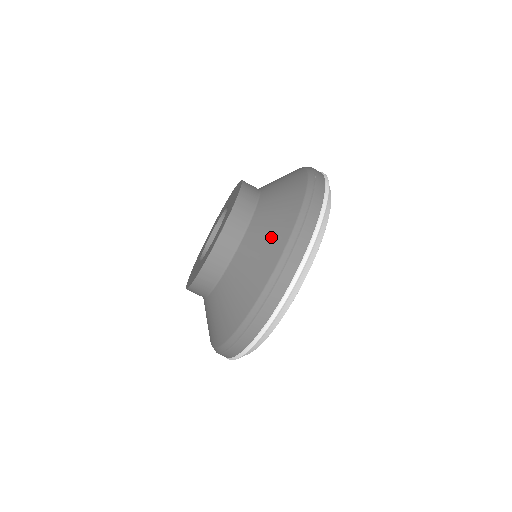
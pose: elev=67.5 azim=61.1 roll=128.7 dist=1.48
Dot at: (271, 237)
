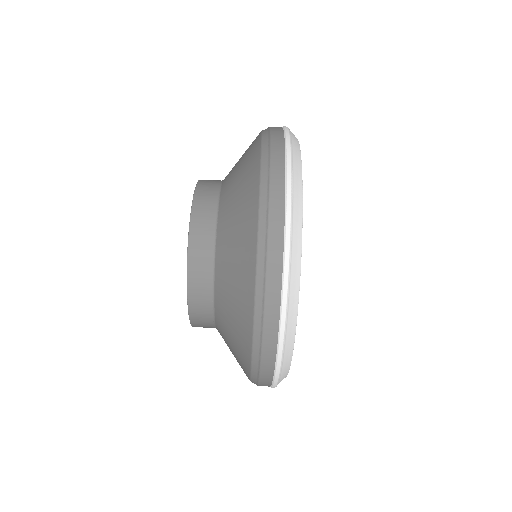
Dot at: (244, 167)
